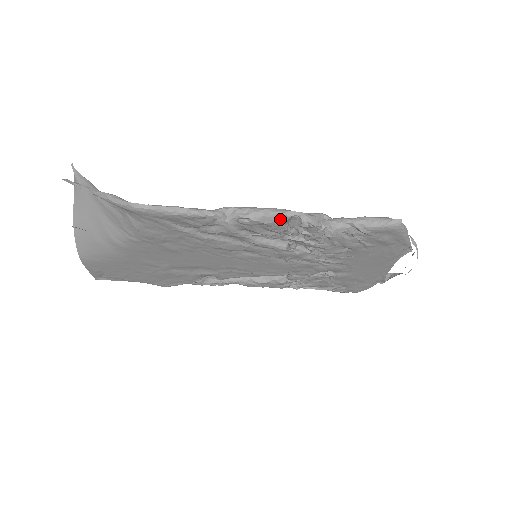
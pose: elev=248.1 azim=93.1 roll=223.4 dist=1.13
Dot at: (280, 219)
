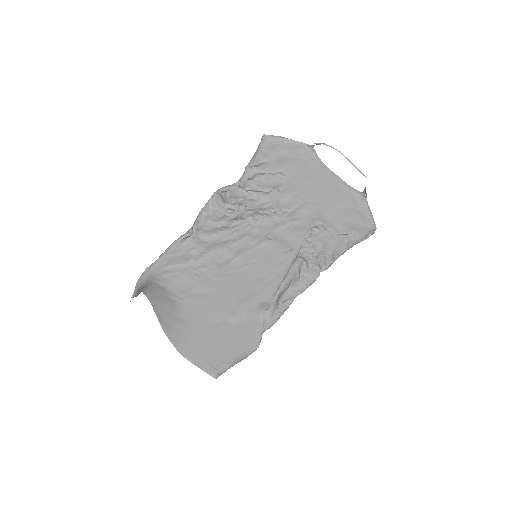
Dot at: (211, 205)
